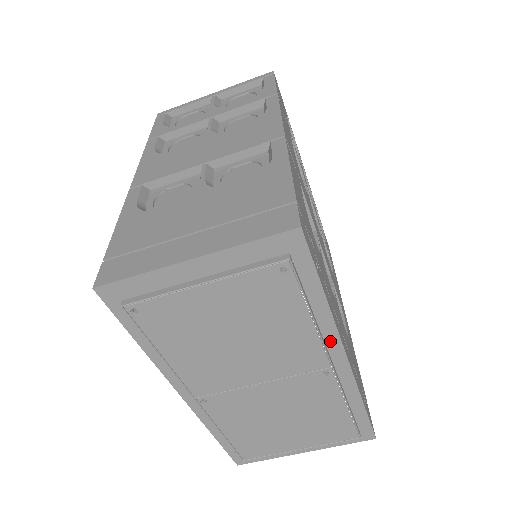
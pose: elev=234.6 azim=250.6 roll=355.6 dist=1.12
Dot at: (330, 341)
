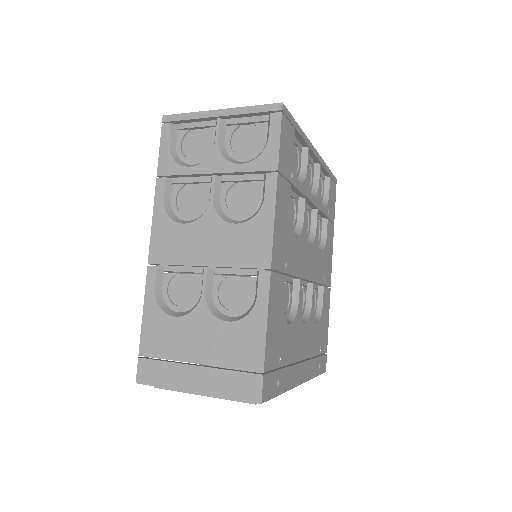
Dot at: occluded
